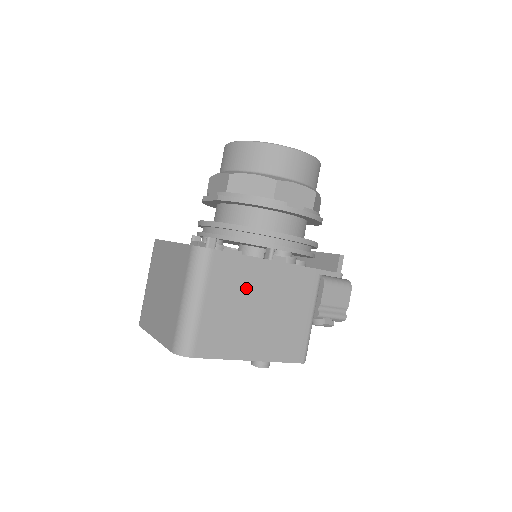
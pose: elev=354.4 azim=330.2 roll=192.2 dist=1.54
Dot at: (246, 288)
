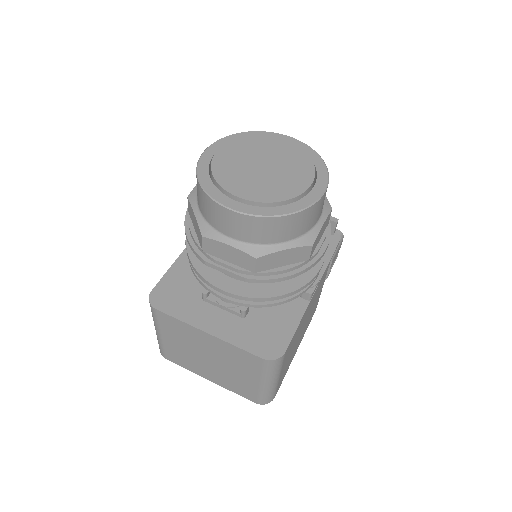
Dot at: (298, 334)
